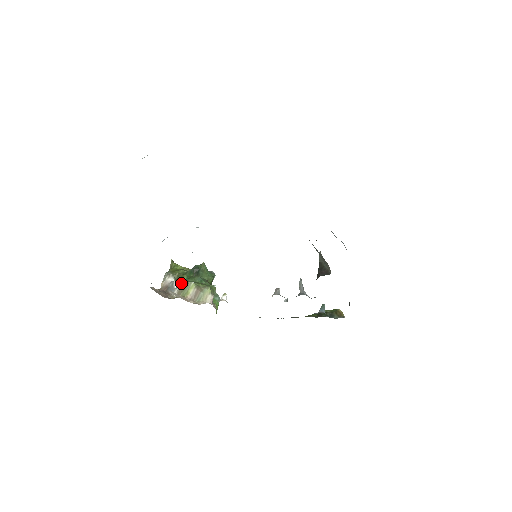
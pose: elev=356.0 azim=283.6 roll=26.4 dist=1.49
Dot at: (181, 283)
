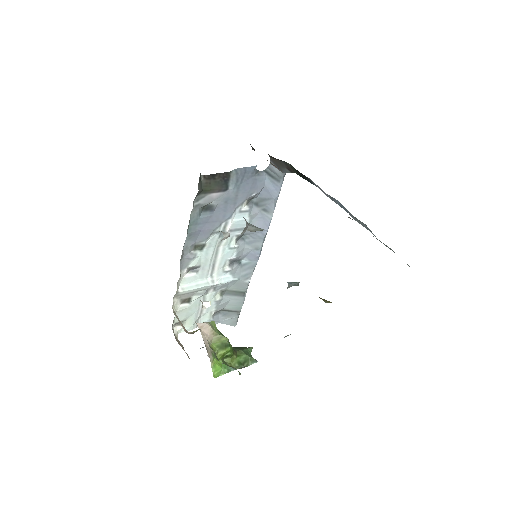
Dot at: occluded
